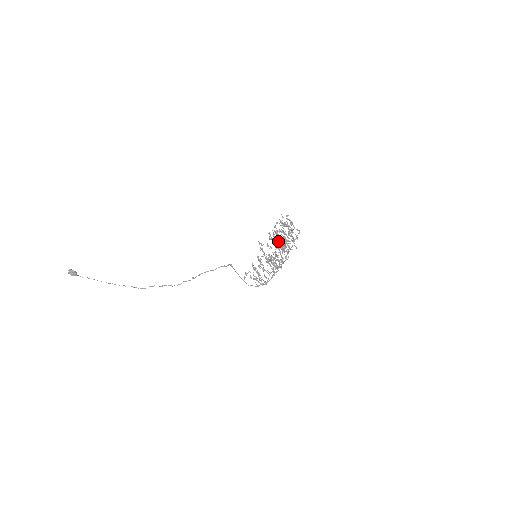
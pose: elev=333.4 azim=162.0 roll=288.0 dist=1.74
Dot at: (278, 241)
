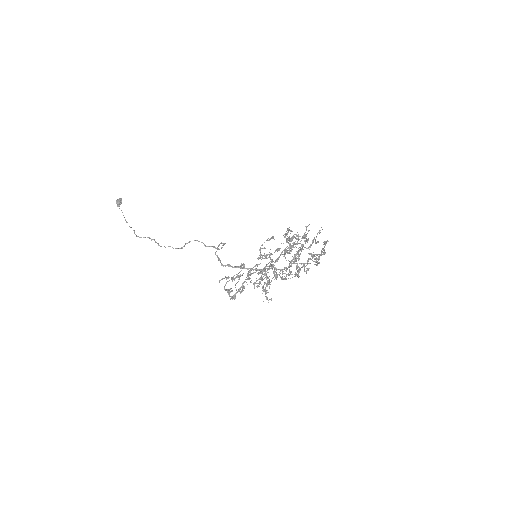
Dot at: (293, 262)
